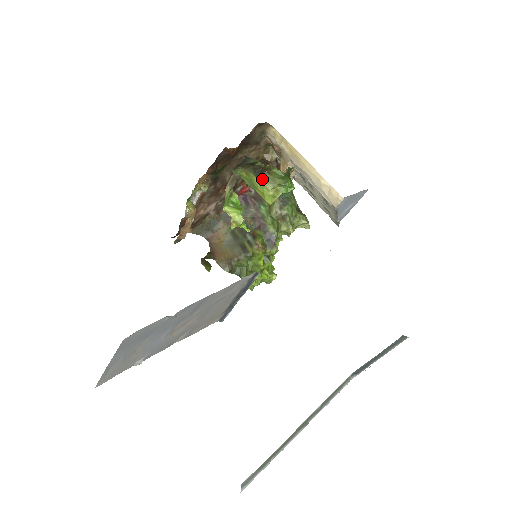
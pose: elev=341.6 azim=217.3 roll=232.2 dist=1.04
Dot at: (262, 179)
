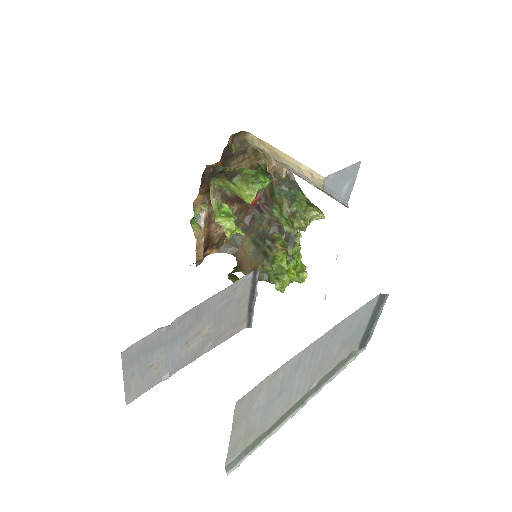
Dot at: (236, 183)
